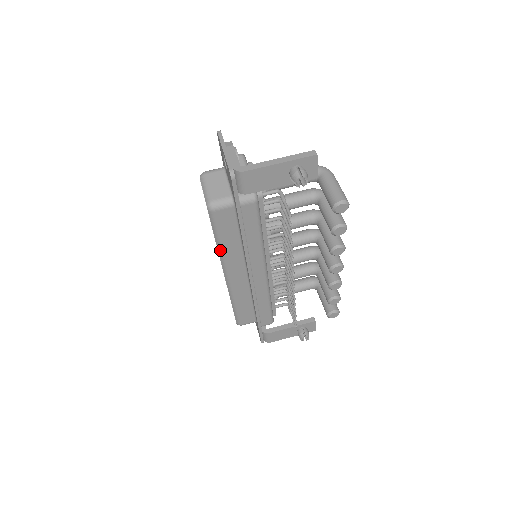
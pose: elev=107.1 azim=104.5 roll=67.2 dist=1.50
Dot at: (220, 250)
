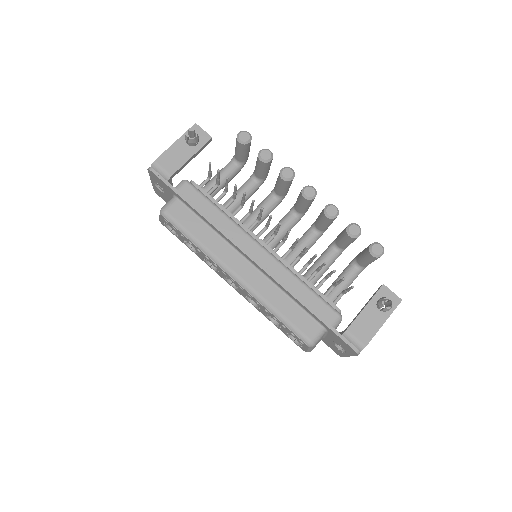
Dot at: (202, 248)
